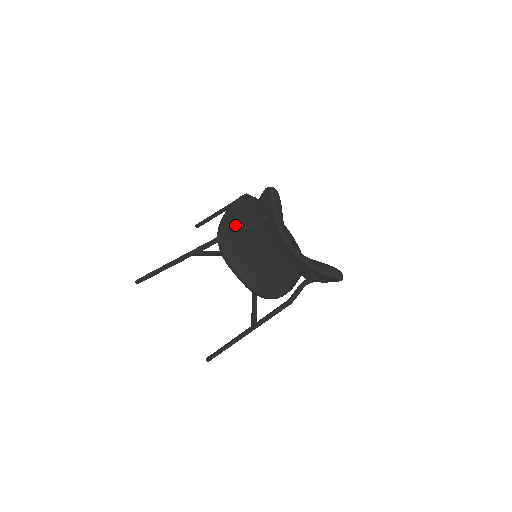
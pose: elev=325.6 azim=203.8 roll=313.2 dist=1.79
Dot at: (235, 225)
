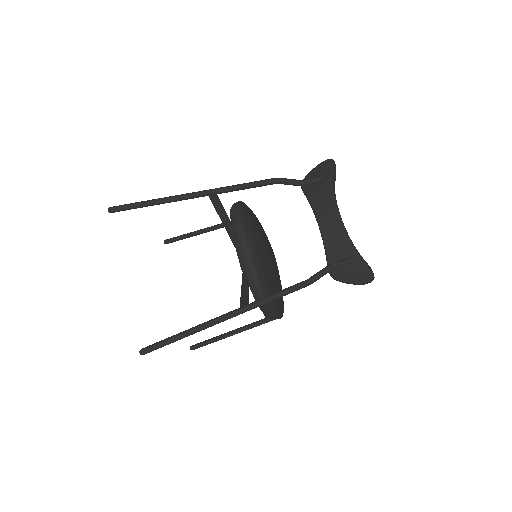
Dot at: (251, 212)
